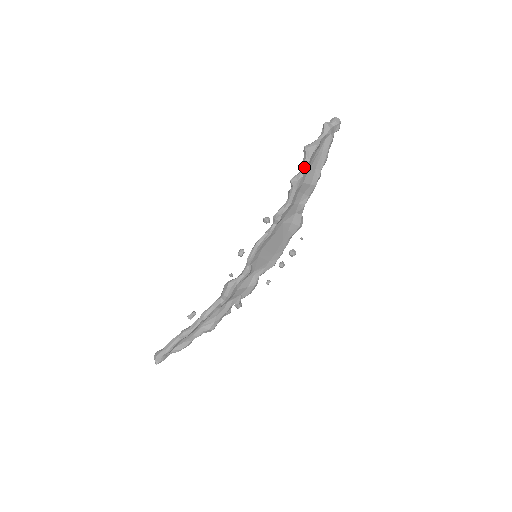
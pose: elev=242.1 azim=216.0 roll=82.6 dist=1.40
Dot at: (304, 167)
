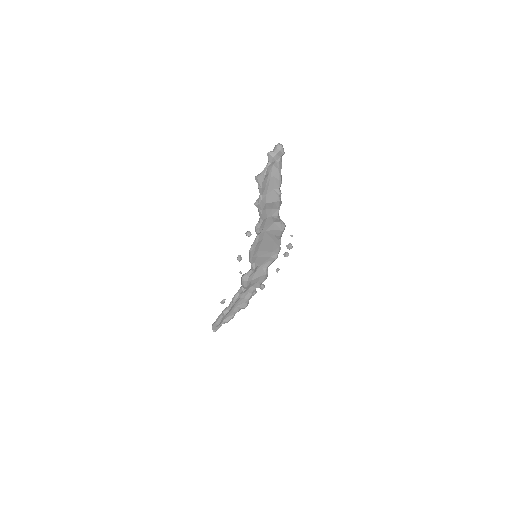
Dot at: (260, 193)
